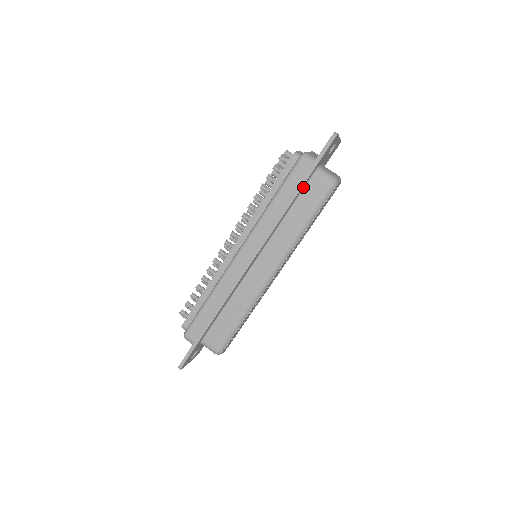
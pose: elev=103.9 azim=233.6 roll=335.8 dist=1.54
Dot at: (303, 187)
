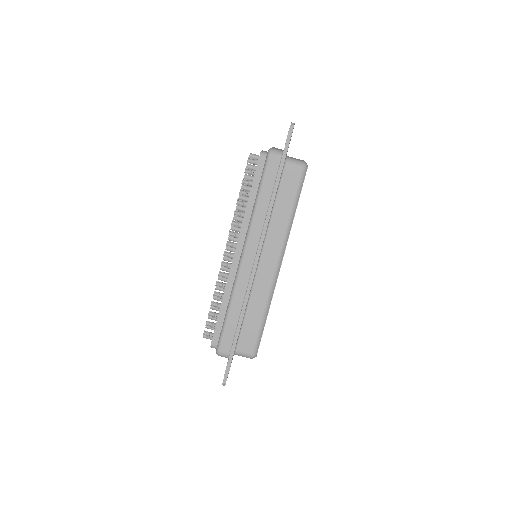
Dot at: occluded
